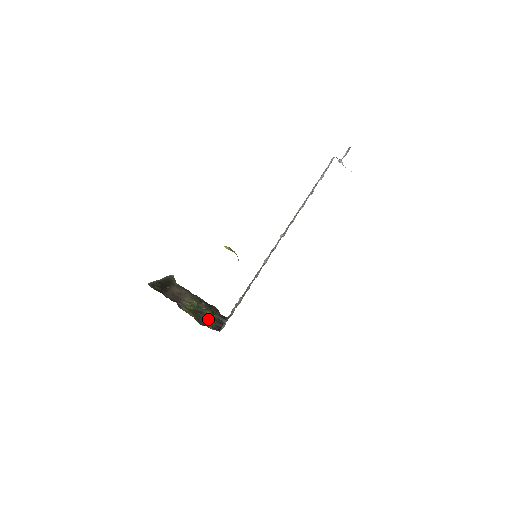
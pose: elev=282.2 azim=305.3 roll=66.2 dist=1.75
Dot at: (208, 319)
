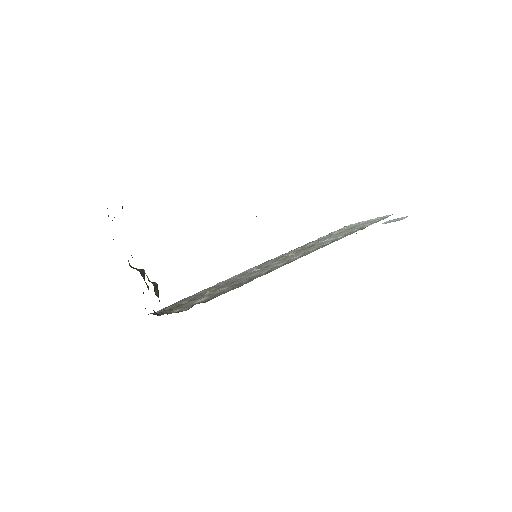
Dot at: (157, 290)
